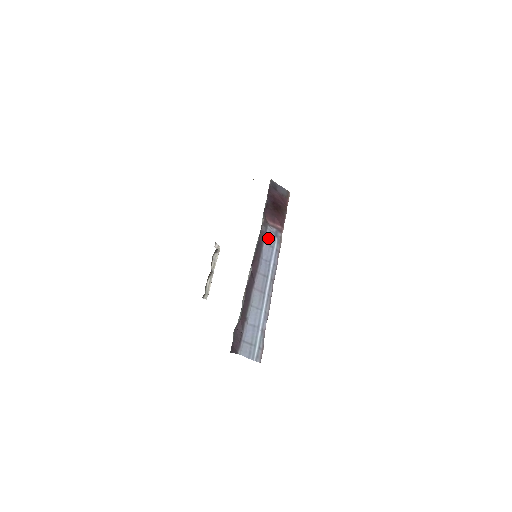
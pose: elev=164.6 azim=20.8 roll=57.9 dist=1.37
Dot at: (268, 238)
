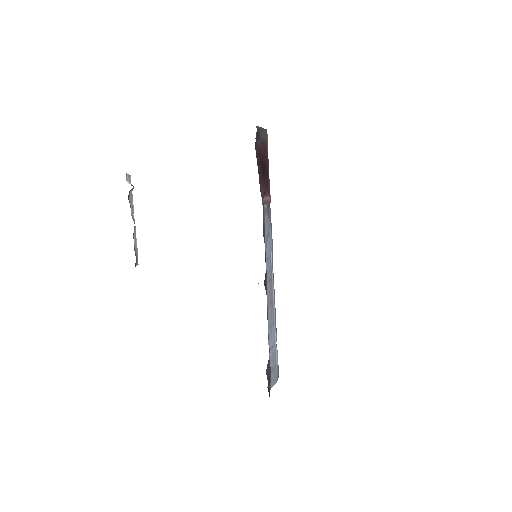
Dot at: (266, 226)
